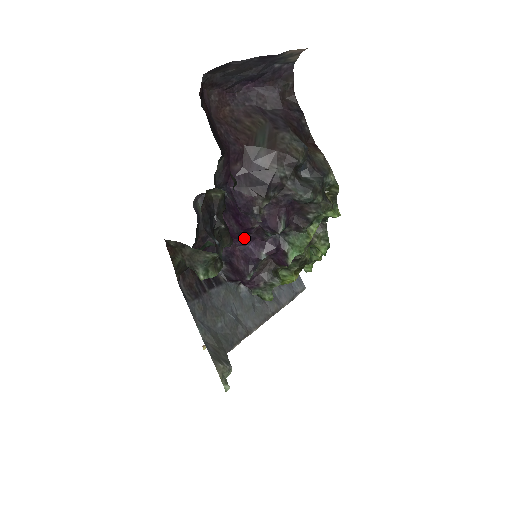
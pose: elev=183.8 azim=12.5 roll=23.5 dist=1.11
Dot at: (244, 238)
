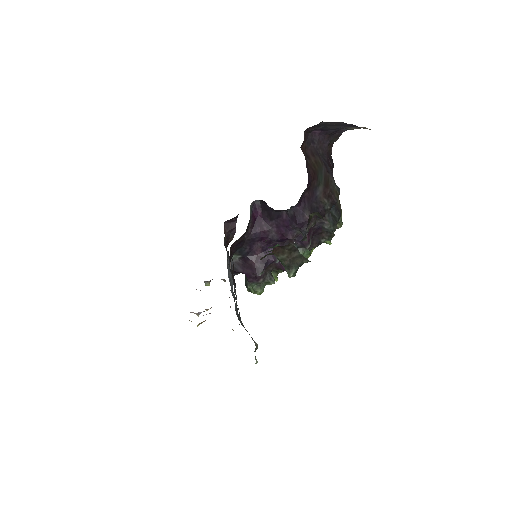
Dot at: (270, 243)
